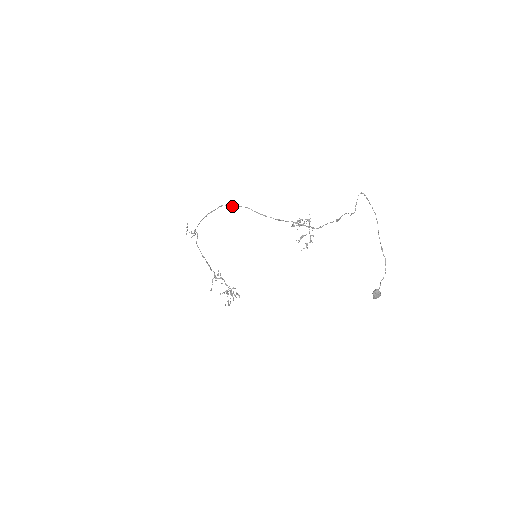
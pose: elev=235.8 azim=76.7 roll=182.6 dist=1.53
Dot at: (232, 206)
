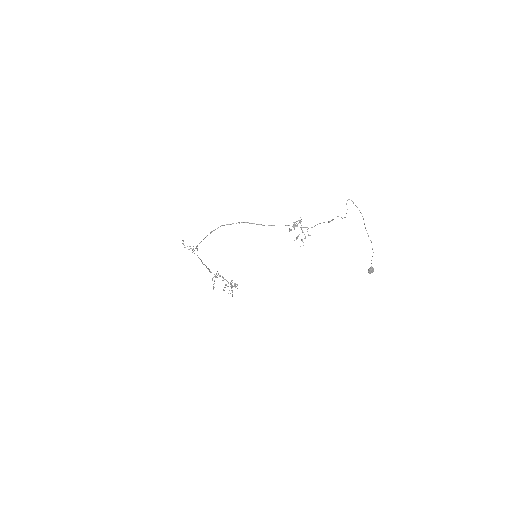
Dot at: occluded
